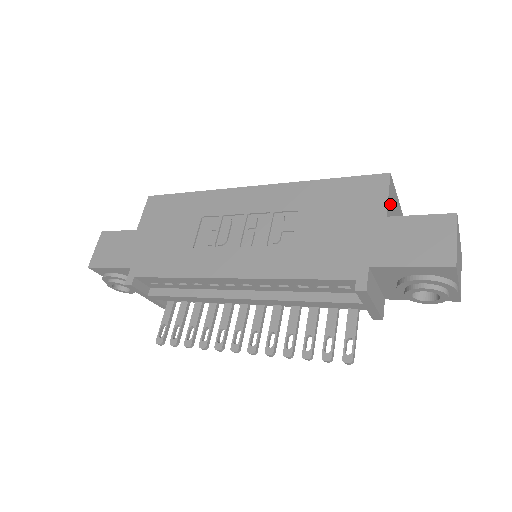
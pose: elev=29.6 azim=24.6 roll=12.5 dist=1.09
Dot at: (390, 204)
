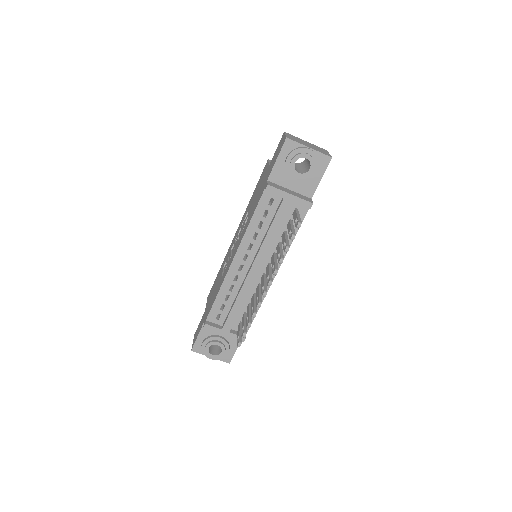
Dot at: occluded
